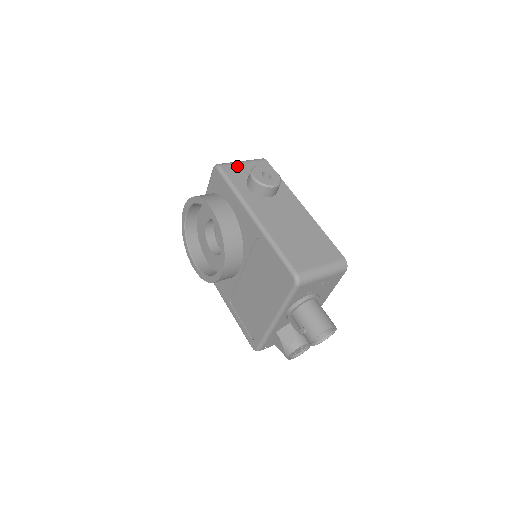
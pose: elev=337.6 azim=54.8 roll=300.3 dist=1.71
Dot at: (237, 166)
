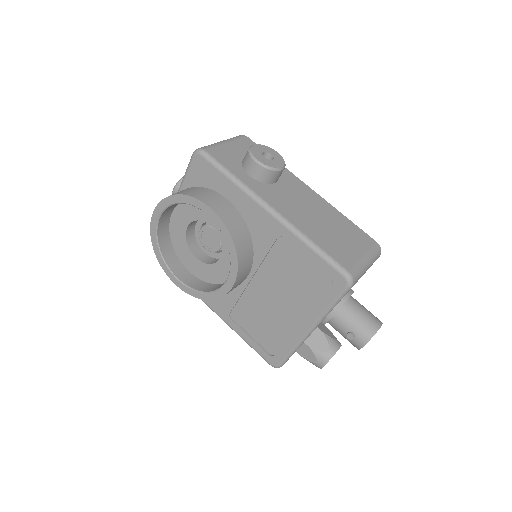
Dot at: (222, 148)
